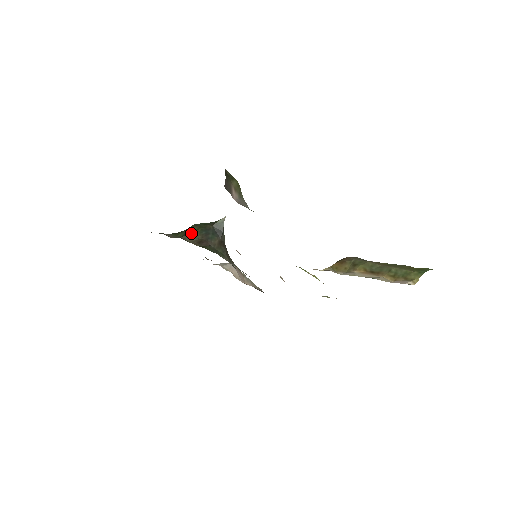
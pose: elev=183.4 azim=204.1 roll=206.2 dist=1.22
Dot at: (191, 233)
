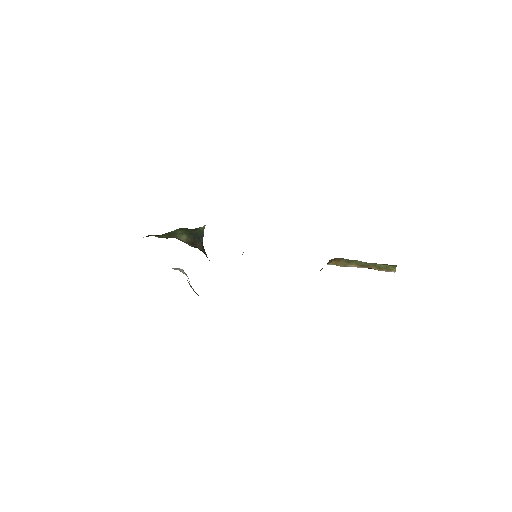
Dot at: (181, 235)
